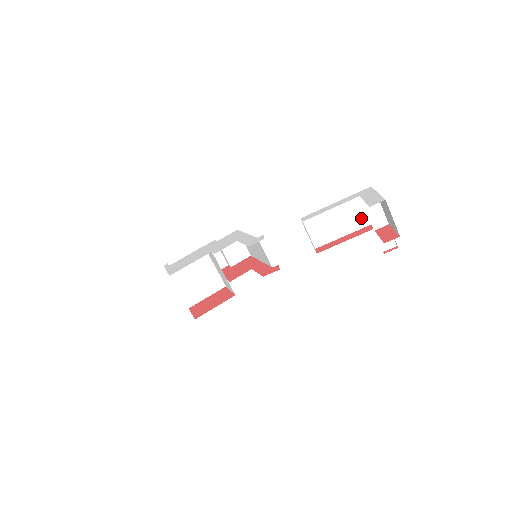
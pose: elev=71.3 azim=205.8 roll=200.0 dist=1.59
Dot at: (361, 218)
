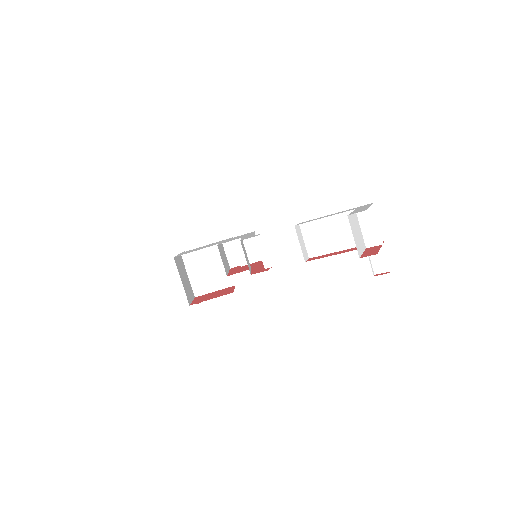
Dot at: occluded
